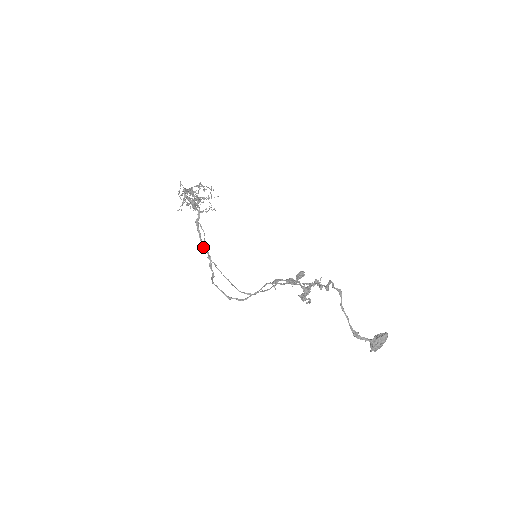
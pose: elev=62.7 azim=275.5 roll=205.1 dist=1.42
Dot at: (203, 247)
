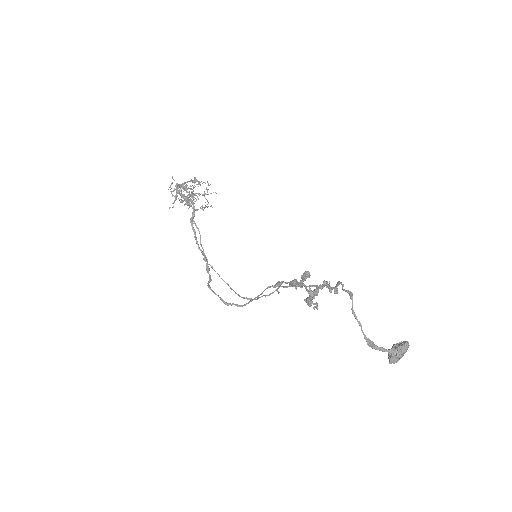
Dot at: (199, 248)
